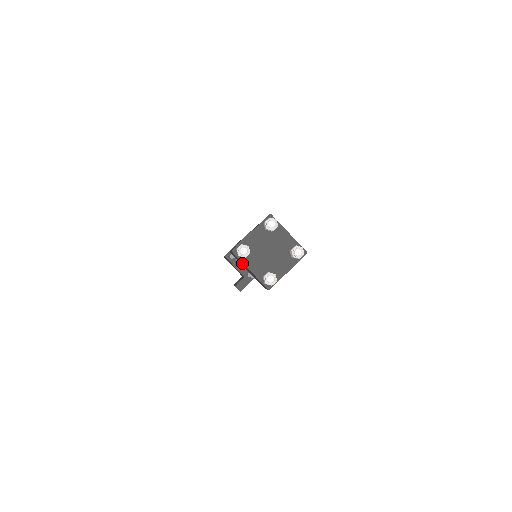
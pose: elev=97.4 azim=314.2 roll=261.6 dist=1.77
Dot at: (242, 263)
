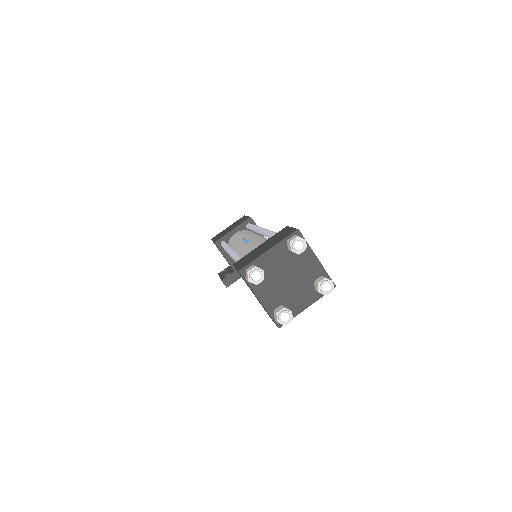
Dot at: (249, 287)
